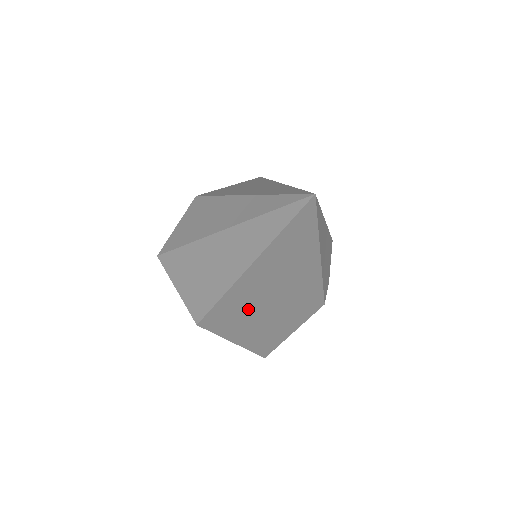
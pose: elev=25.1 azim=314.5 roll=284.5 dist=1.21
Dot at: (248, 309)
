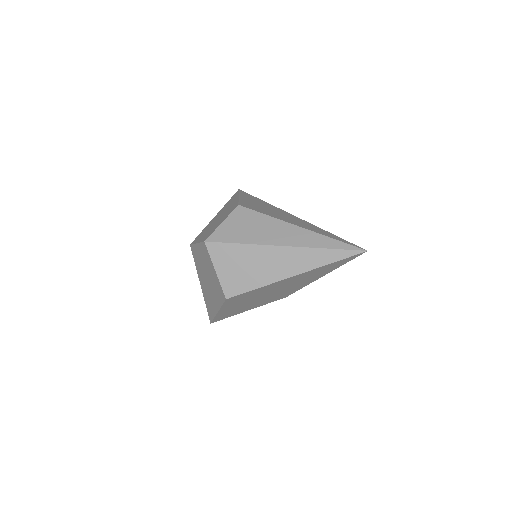
Dot at: (259, 294)
